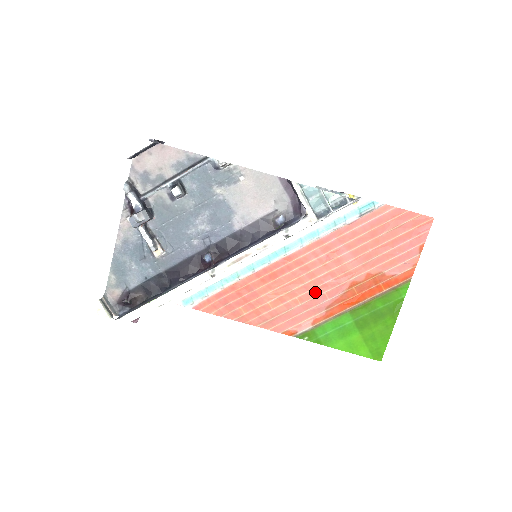
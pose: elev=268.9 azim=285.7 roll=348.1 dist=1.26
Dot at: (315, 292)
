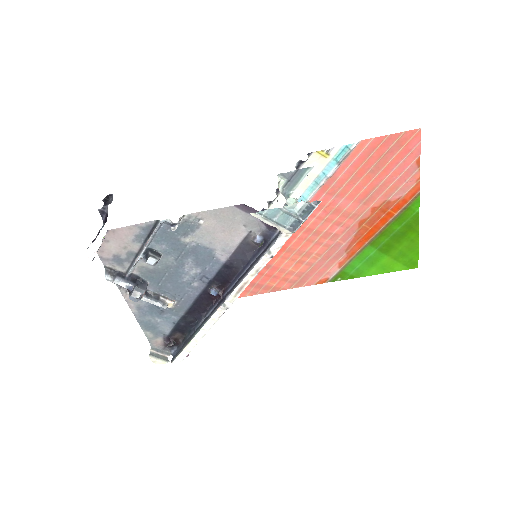
Dot at: (328, 244)
